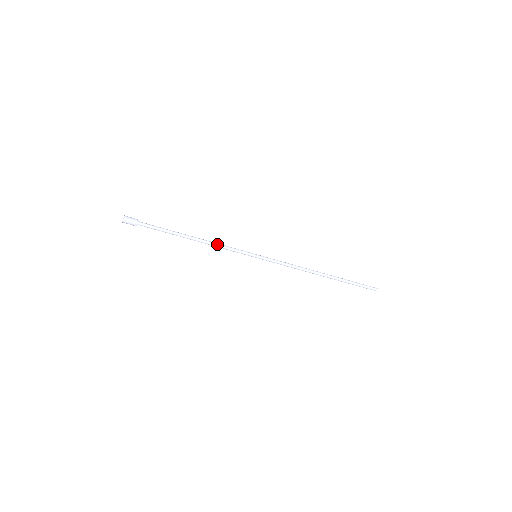
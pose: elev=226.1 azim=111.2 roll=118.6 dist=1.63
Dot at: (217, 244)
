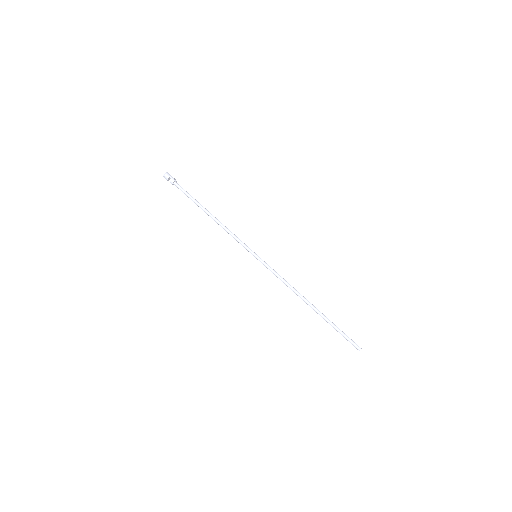
Dot at: (228, 229)
